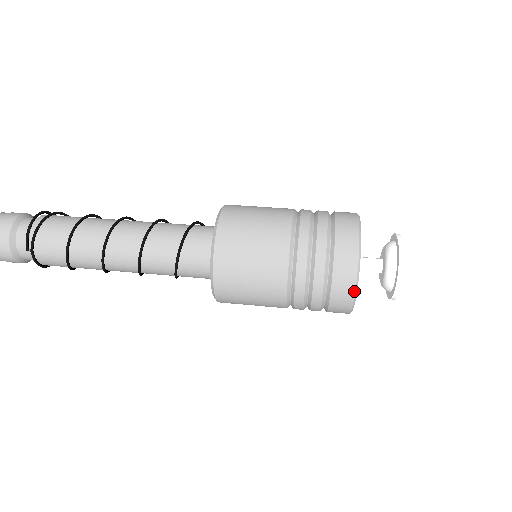
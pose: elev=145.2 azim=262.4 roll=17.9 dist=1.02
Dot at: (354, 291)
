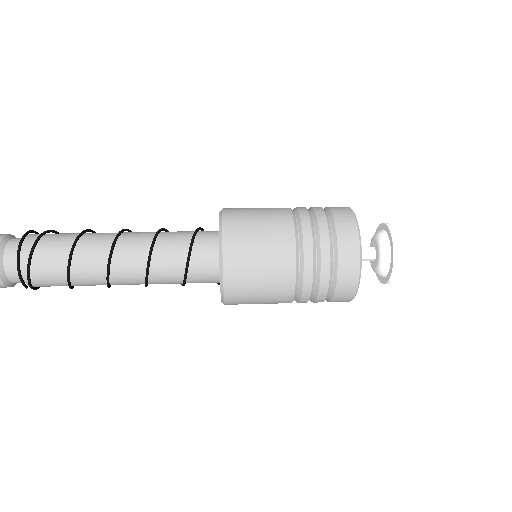
Dot at: occluded
